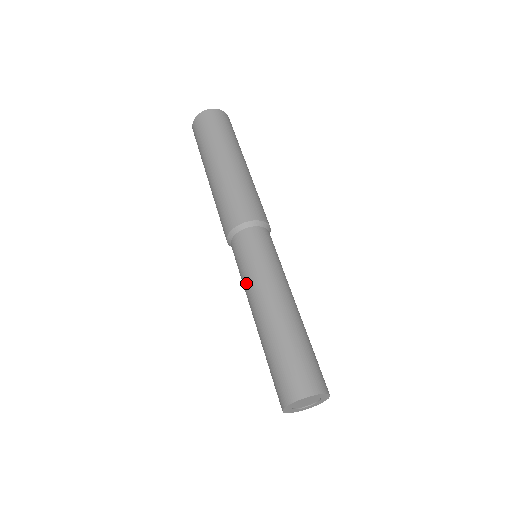
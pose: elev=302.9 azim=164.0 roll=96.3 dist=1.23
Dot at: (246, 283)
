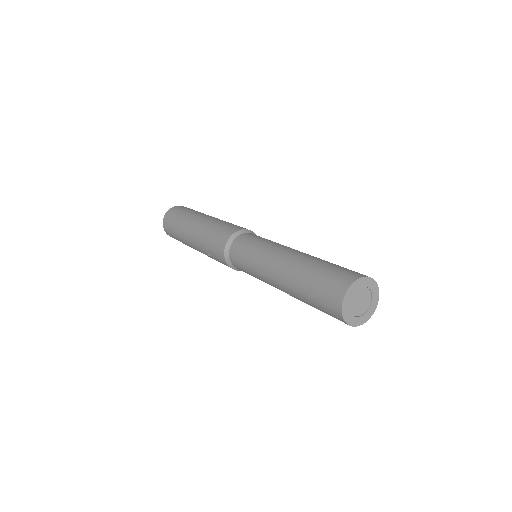
Dot at: (256, 271)
